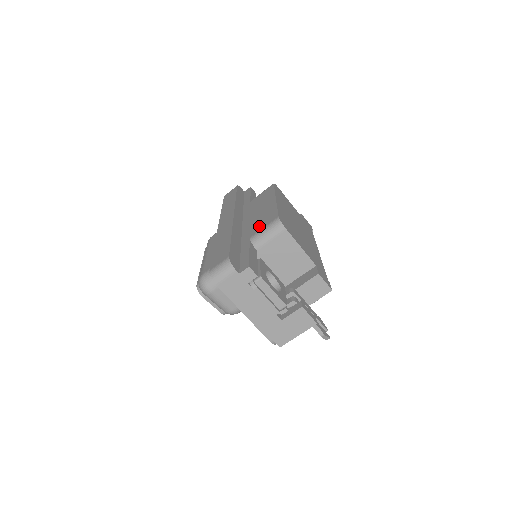
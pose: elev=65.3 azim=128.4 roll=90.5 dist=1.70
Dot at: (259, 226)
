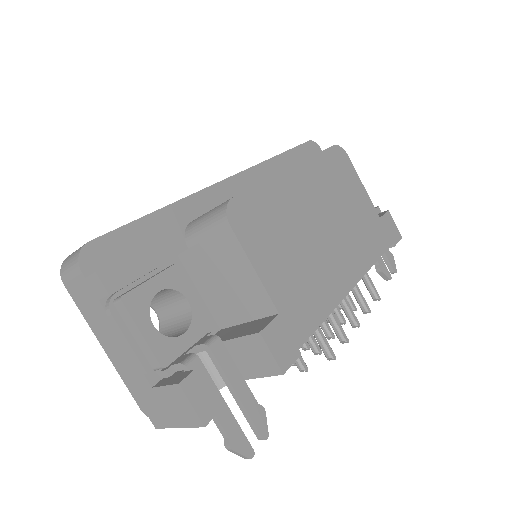
Dot at: occluded
